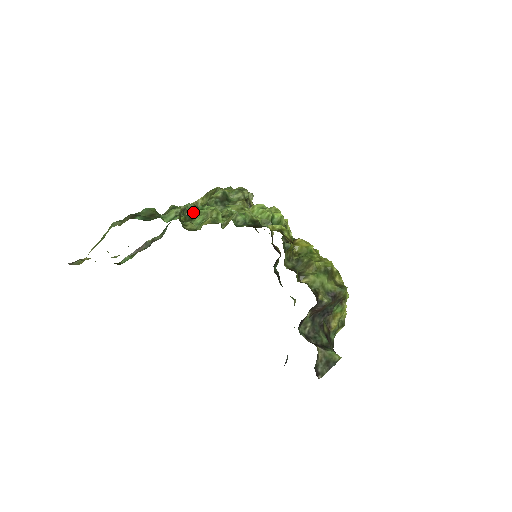
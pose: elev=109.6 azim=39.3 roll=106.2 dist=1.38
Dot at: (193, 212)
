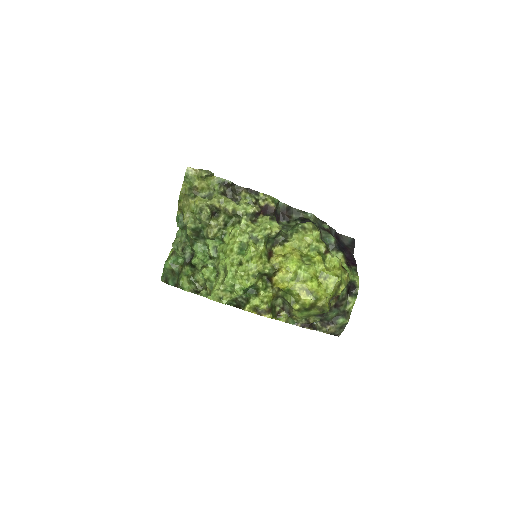
Dot at: (191, 263)
